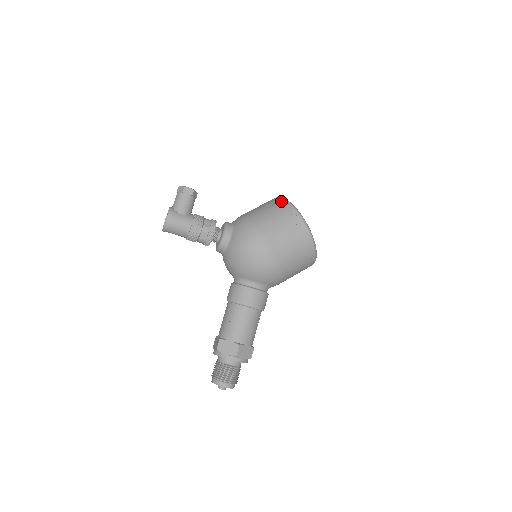
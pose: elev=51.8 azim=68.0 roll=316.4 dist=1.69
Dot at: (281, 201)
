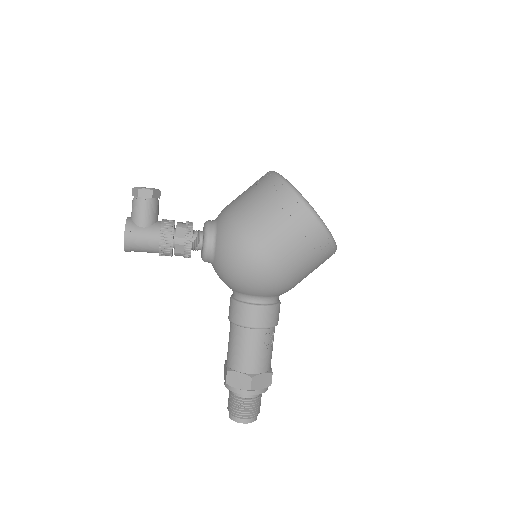
Dot at: (275, 181)
